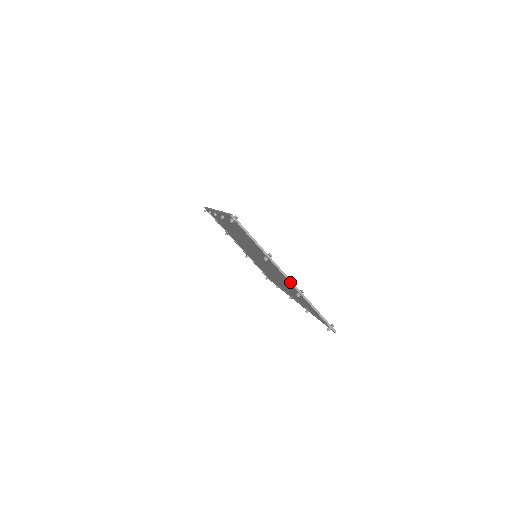
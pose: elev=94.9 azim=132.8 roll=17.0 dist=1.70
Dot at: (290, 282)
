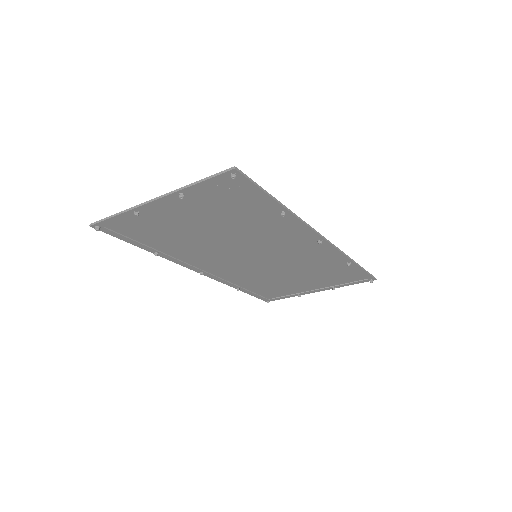
Dot at: (161, 198)
